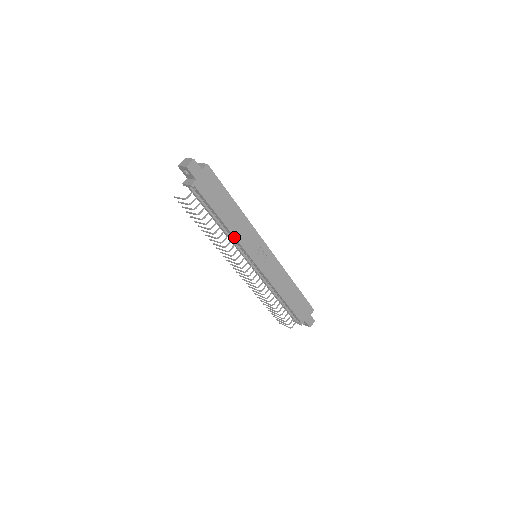
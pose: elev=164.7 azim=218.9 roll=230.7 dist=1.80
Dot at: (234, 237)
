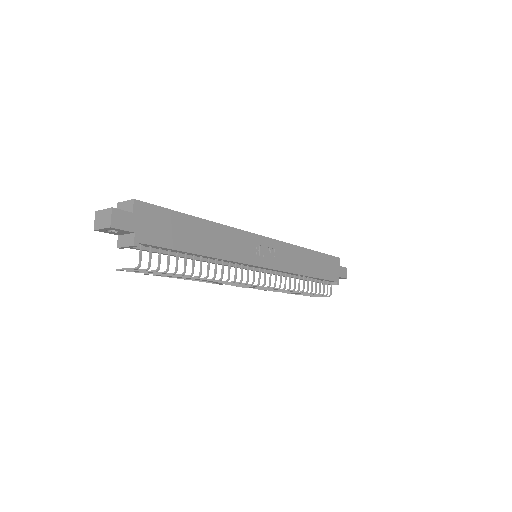
Dot at: (224, 260)
